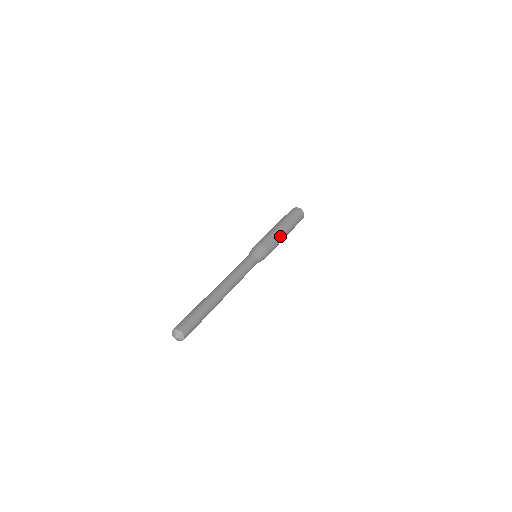
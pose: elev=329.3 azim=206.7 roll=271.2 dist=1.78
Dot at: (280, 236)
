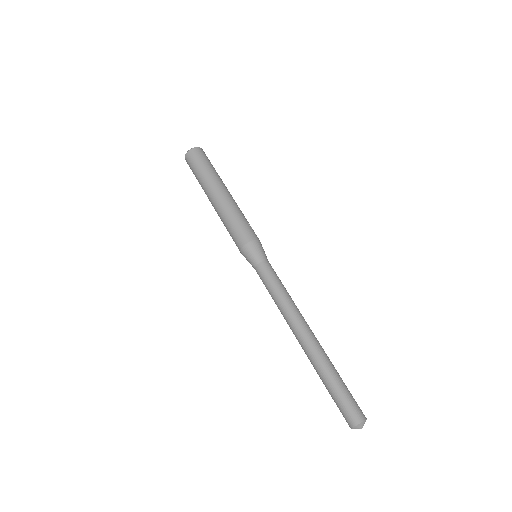
Dot at: (236, 206)
